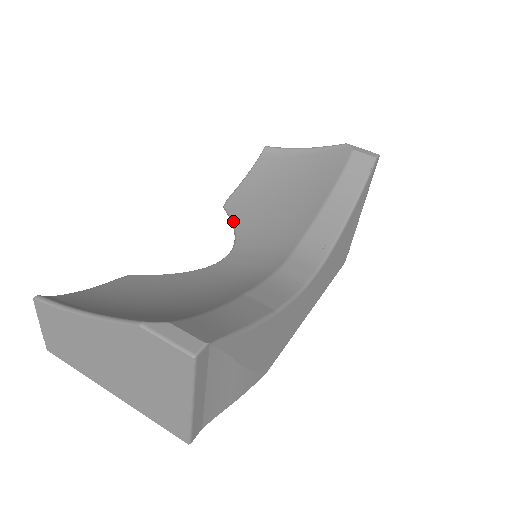
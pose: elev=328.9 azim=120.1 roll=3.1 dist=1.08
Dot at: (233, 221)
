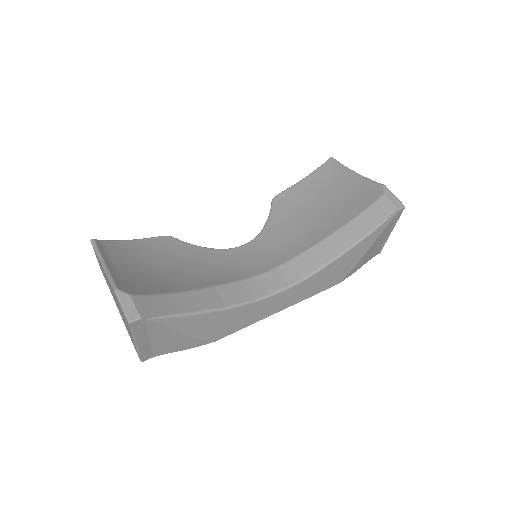
Dot at: (269, 216)
